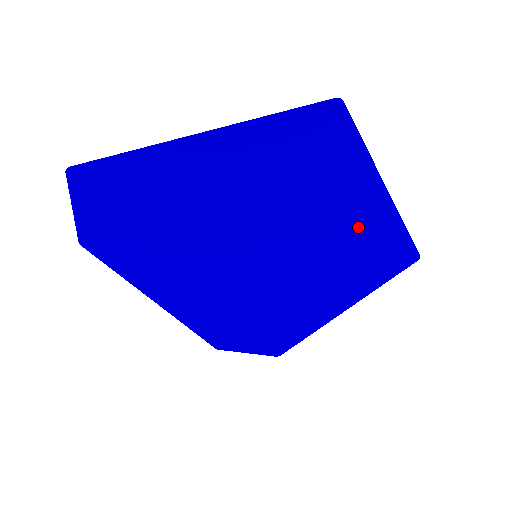
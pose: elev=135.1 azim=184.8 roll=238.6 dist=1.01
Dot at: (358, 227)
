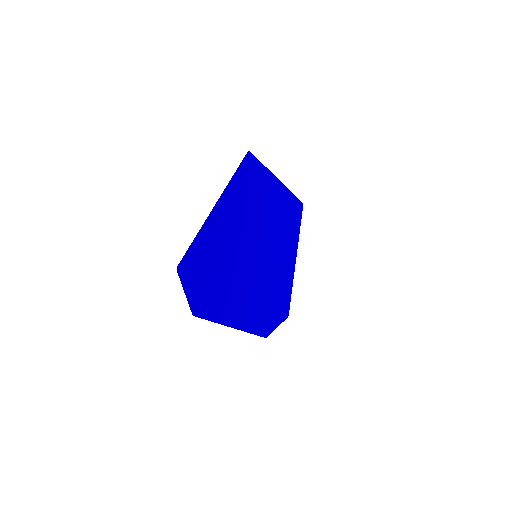
Dot at: (279, 207)
